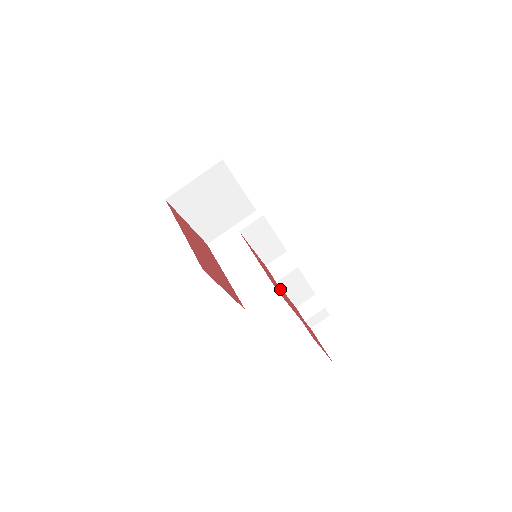
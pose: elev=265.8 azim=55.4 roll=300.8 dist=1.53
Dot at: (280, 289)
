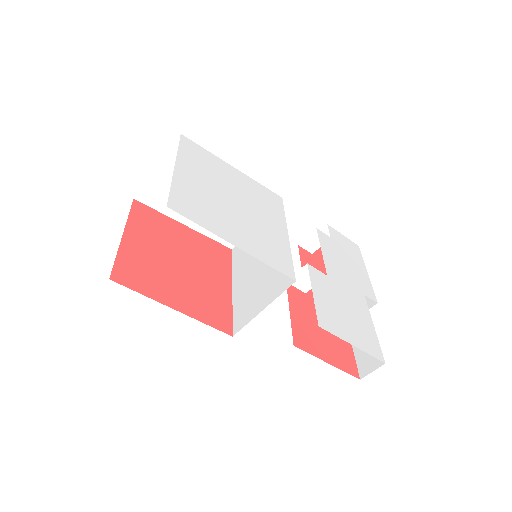
Dot at: occluded
